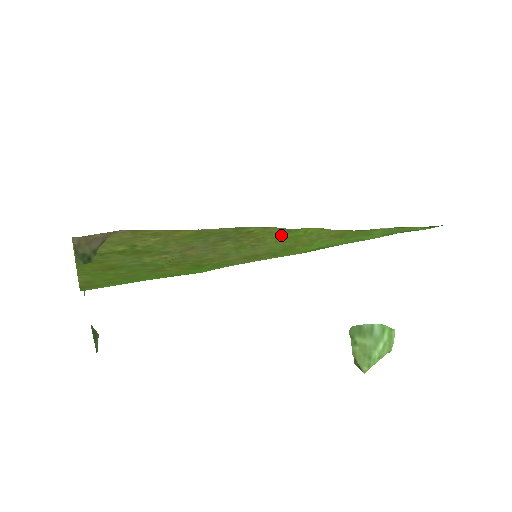
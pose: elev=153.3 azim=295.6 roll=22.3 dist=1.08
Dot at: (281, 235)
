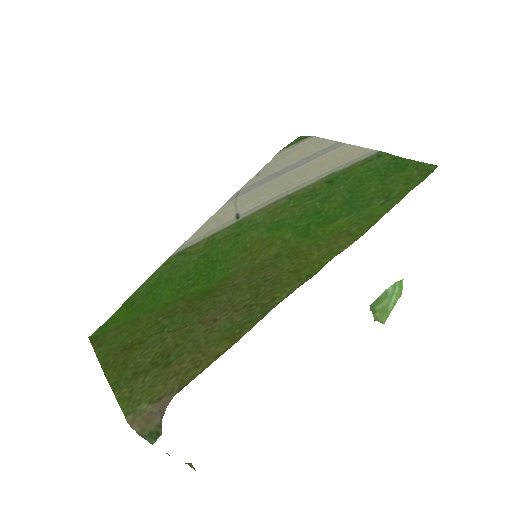
Dot at: (298, 275)
